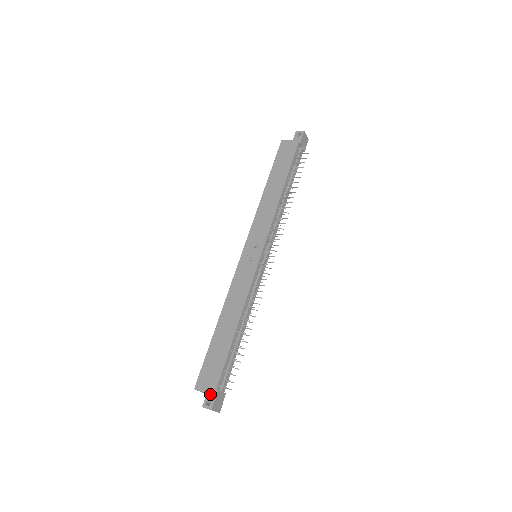
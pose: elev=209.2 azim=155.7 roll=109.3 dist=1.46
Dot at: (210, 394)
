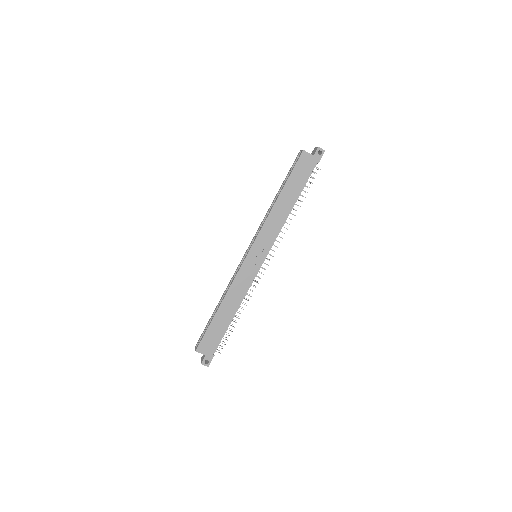
Dot at: (208, 357)
